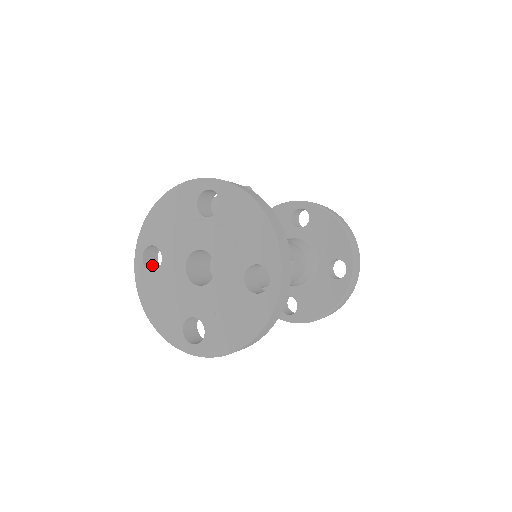
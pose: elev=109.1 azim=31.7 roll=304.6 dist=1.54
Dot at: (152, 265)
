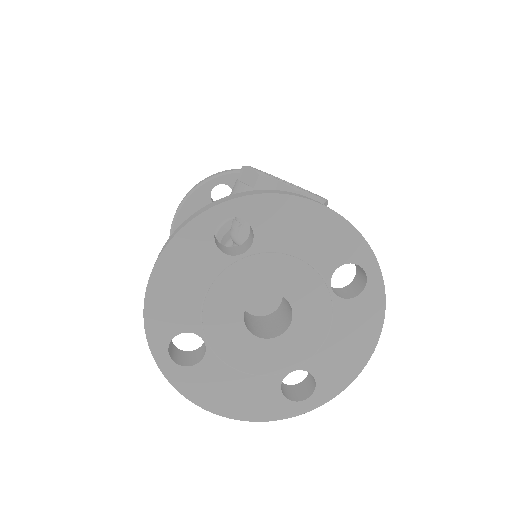
Dot at: occluded
